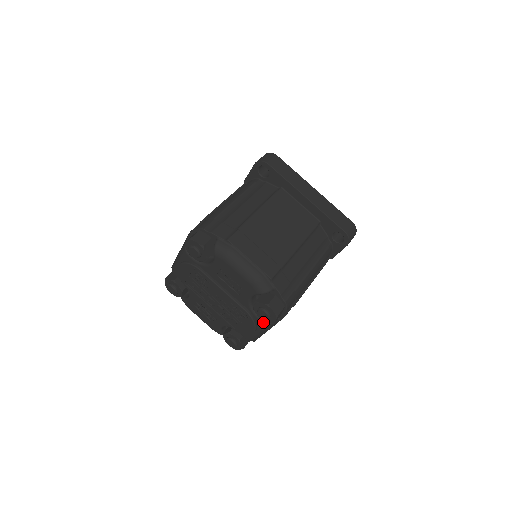
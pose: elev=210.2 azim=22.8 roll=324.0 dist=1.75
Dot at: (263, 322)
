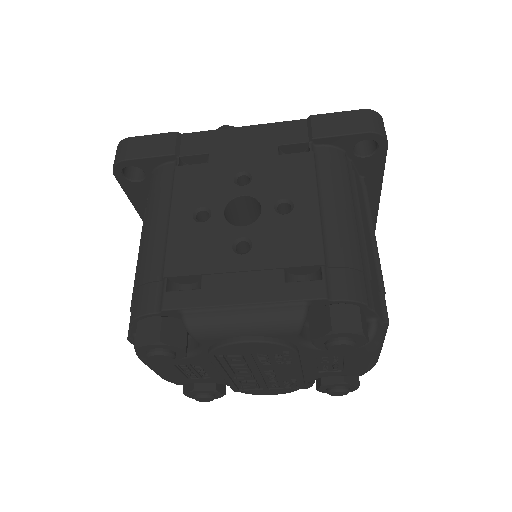
Dot at: occluded
